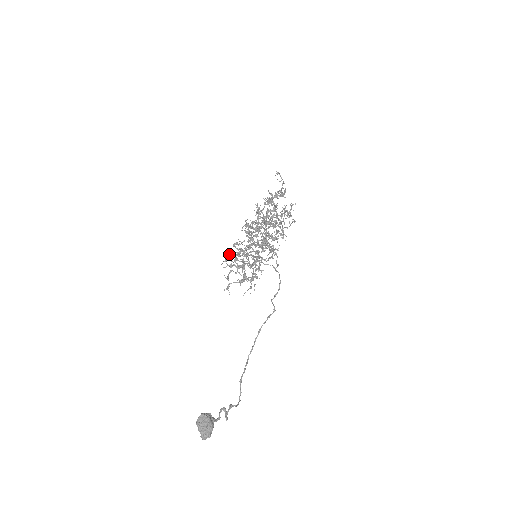
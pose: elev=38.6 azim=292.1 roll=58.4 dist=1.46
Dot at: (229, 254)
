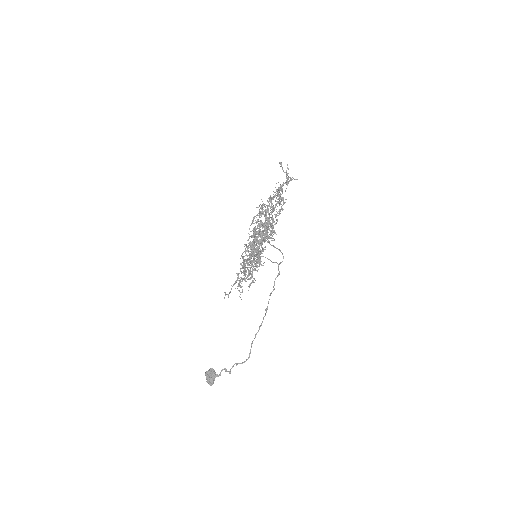
Dot at: occluded
